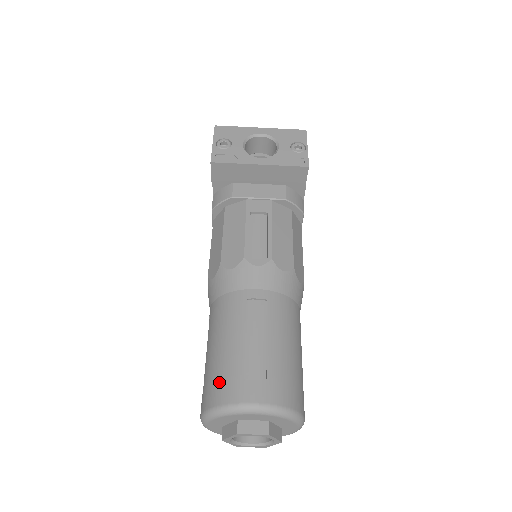
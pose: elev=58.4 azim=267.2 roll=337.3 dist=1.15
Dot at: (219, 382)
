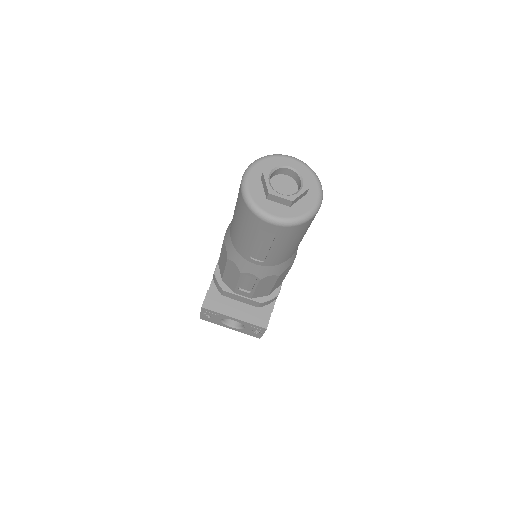
Dot at: occluded
